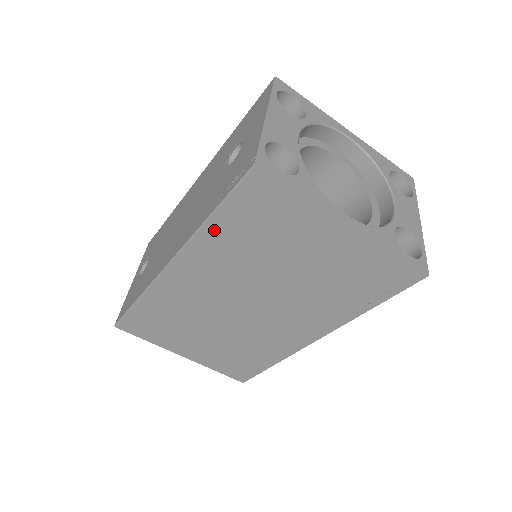
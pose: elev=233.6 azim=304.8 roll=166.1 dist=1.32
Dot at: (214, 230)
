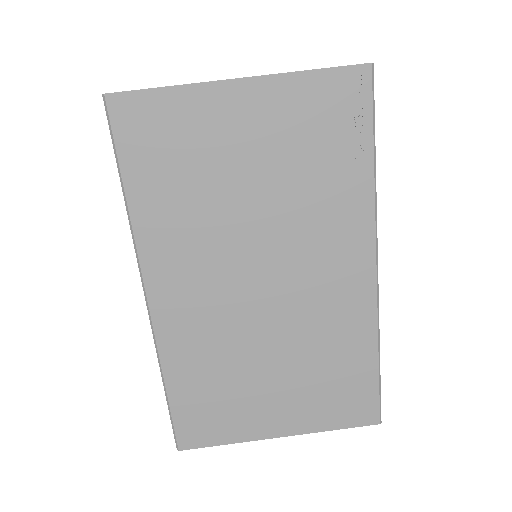
Dot at: (141, 207)
